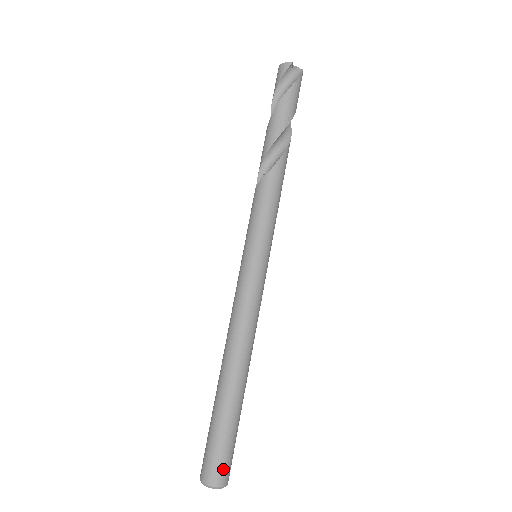
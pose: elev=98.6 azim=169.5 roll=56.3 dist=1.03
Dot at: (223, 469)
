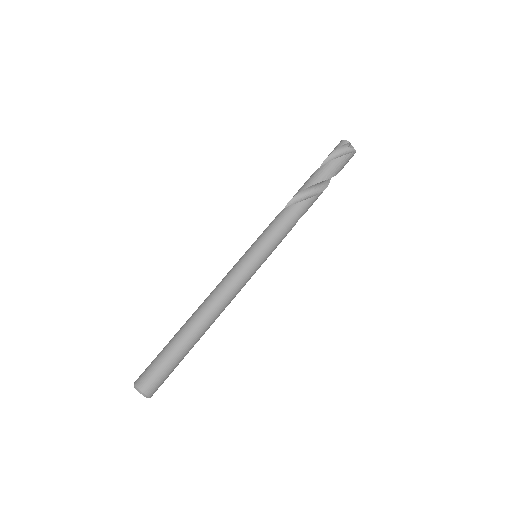
Dot at: (153, 383)
